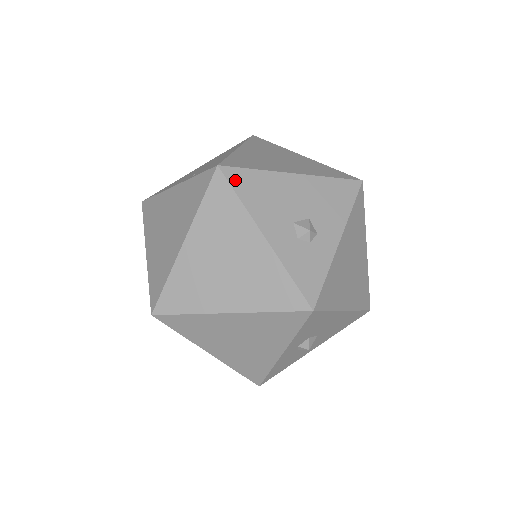
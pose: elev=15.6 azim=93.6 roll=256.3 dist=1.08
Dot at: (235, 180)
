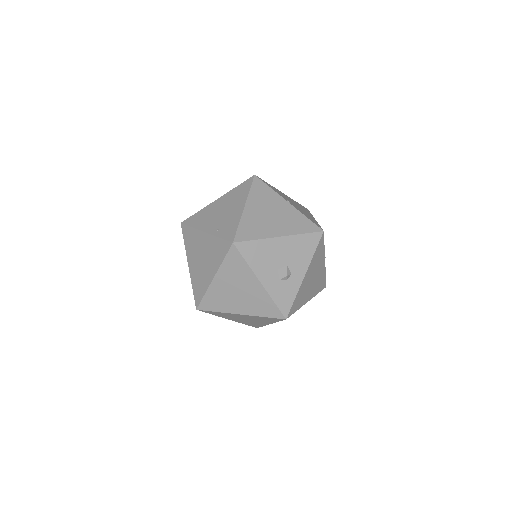
Dot at: (243, 250)
